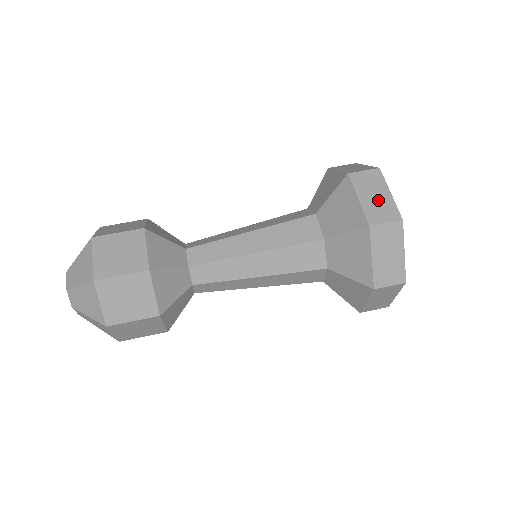
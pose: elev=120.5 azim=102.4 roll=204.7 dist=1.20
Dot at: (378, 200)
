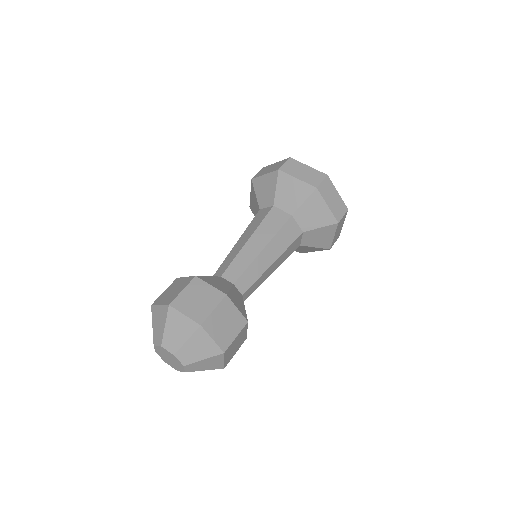
Dot at: (307, 173)
